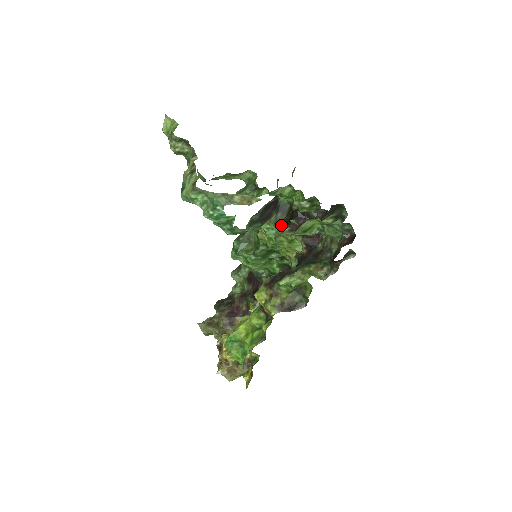
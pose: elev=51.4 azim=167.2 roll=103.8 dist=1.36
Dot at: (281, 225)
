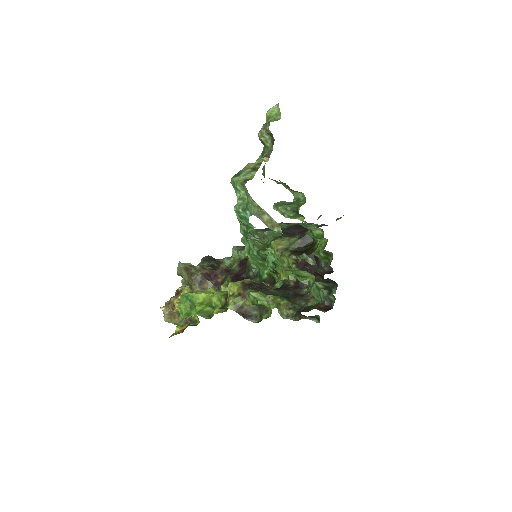
Dot at: (294, 250)
